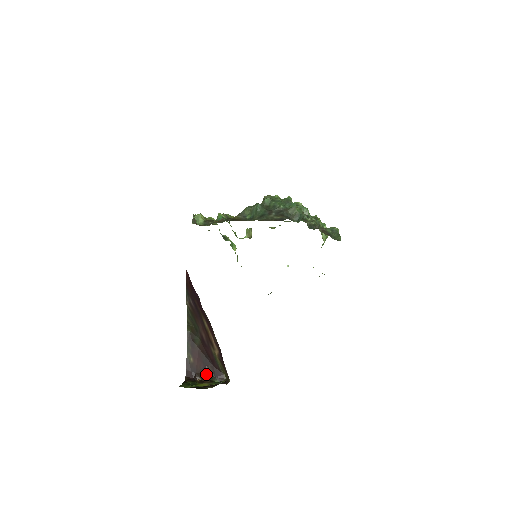
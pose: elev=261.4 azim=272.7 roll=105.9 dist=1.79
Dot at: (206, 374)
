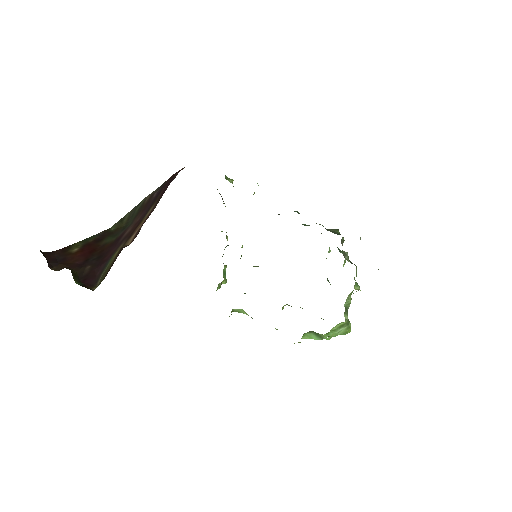
Dot at: (73, 268)
